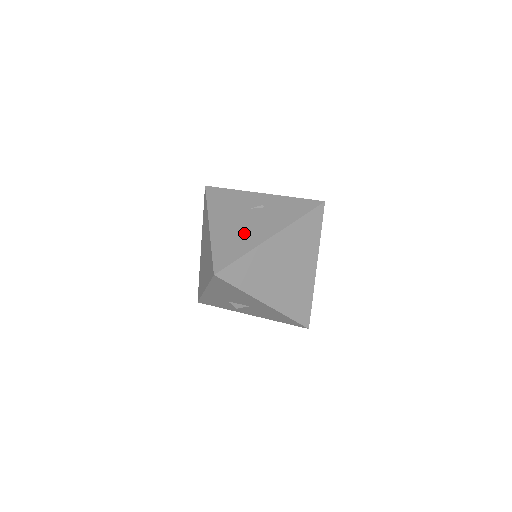
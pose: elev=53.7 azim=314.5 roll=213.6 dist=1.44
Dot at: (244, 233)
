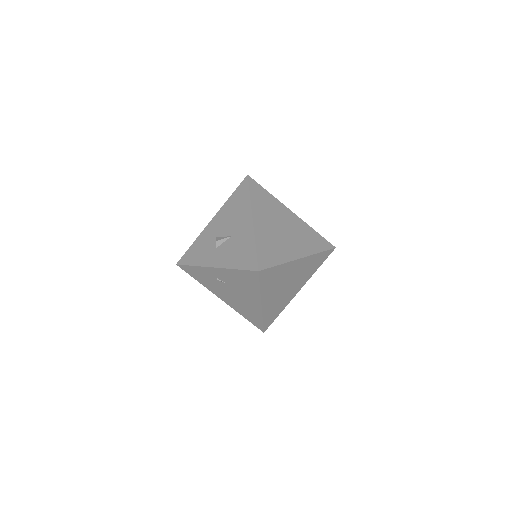
Dot at: occluded
